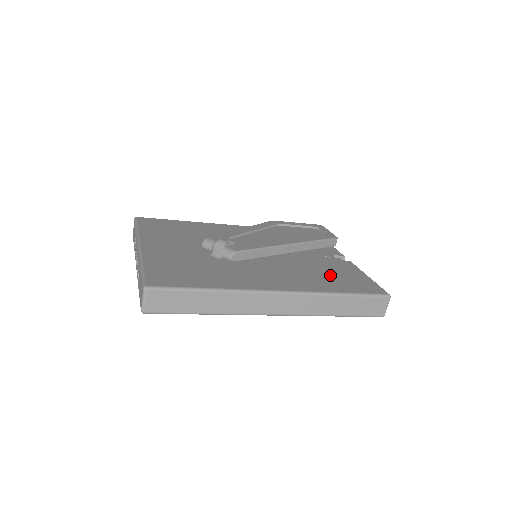
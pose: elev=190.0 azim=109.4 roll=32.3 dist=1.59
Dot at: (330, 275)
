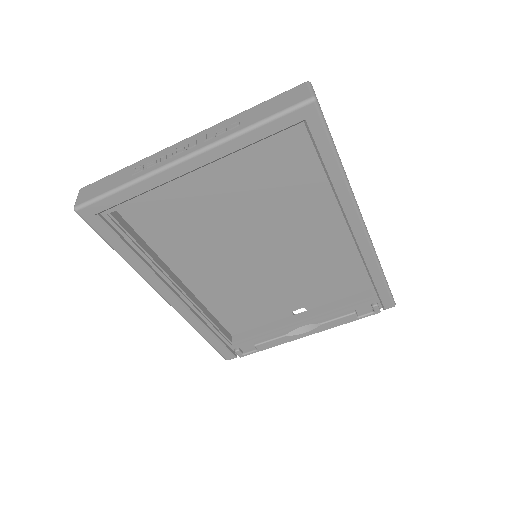
Dot at: (336, 272)
